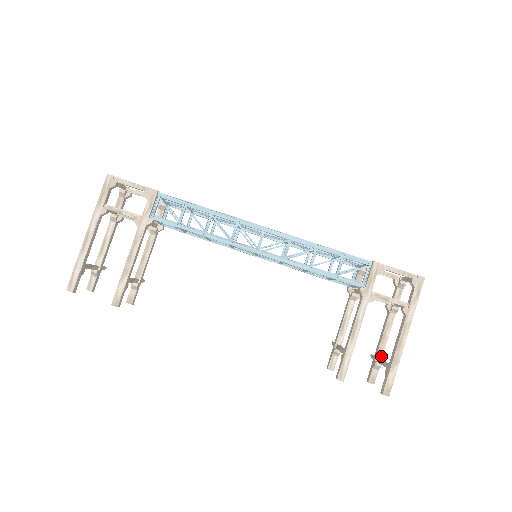
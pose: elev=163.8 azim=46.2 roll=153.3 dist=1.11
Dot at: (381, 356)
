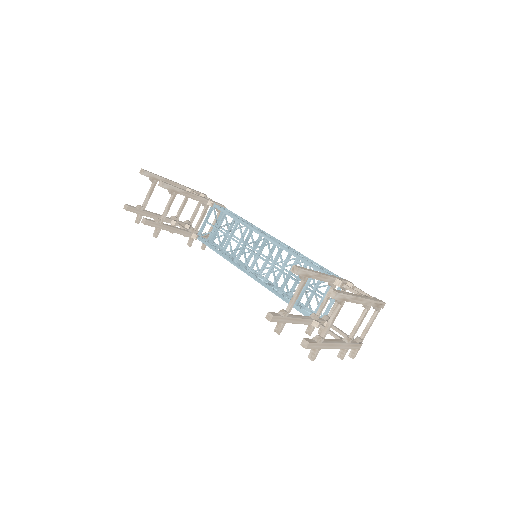
Dot at: (324, 342)
